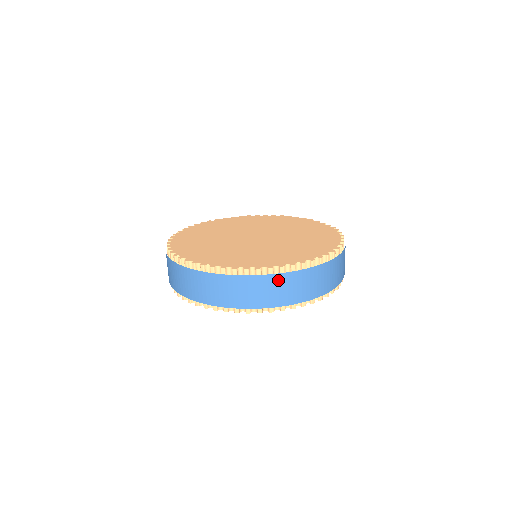
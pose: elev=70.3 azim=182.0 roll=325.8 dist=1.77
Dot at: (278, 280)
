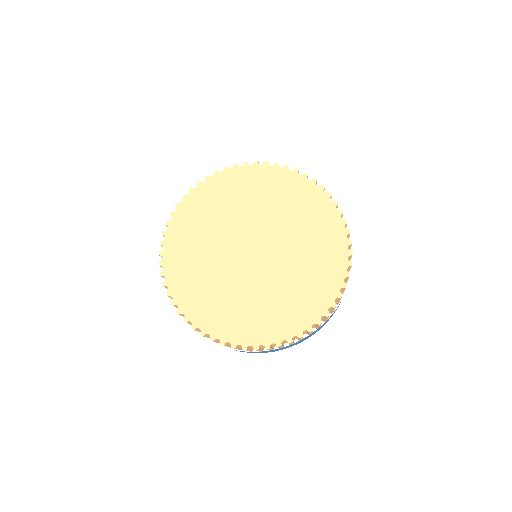
Dot at: occluded
